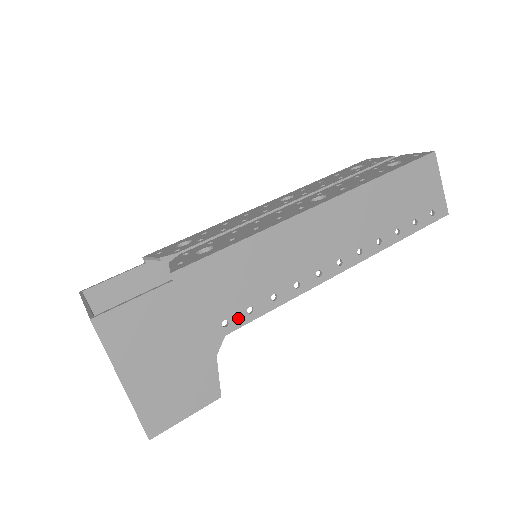
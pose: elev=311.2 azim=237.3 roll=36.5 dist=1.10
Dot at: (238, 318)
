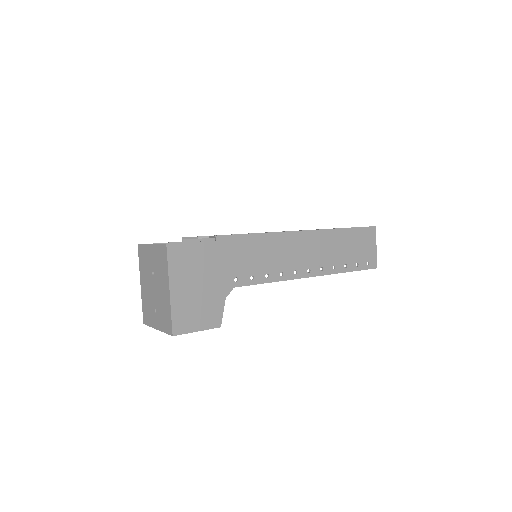
Dot at: (244, 280)
